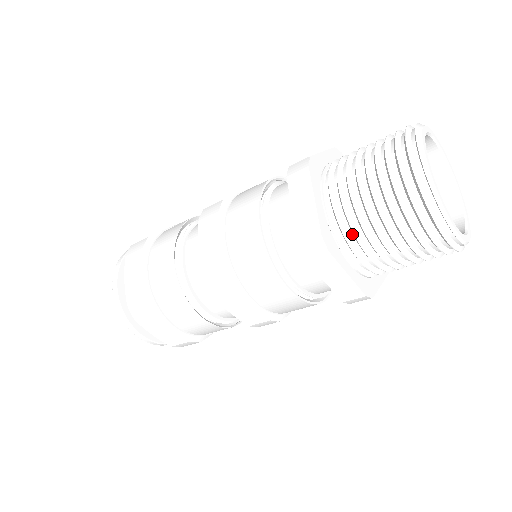
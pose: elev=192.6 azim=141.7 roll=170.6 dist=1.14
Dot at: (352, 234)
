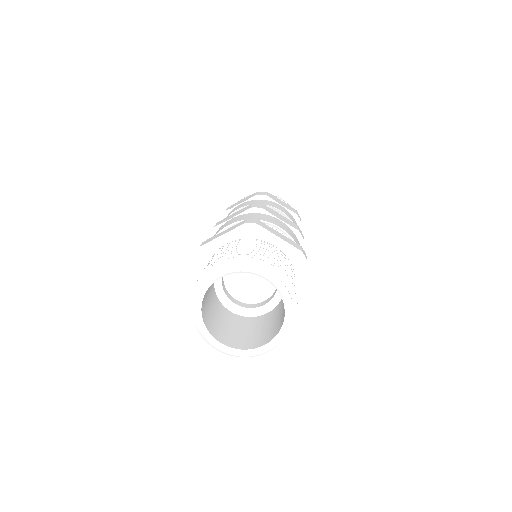
Dot at: occluded
